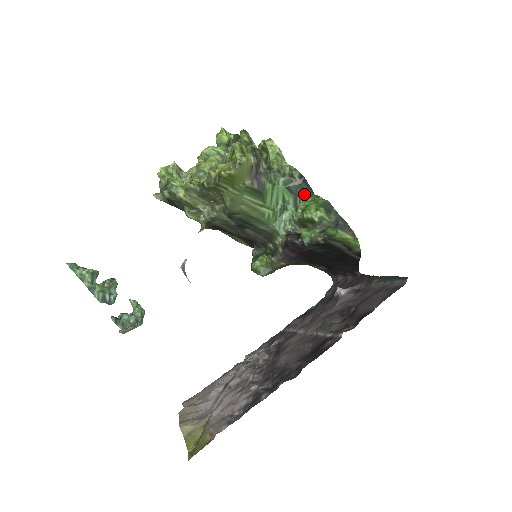
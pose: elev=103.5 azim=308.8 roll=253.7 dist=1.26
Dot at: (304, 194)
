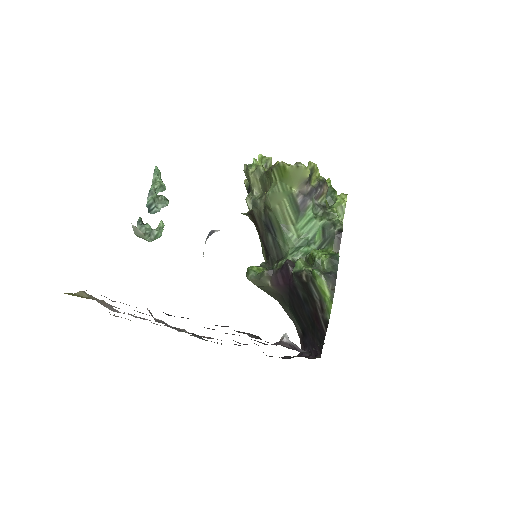
Dot at: (331, 245)
